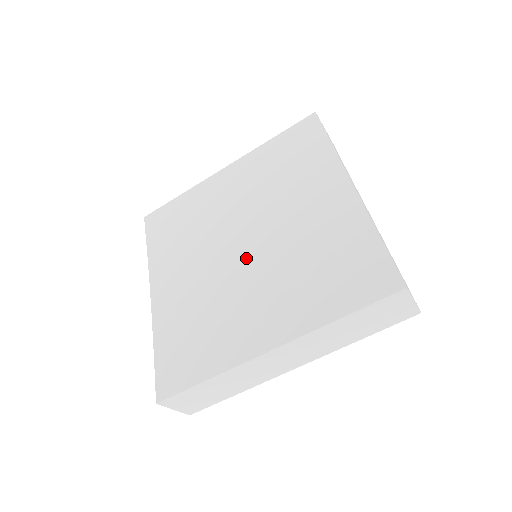
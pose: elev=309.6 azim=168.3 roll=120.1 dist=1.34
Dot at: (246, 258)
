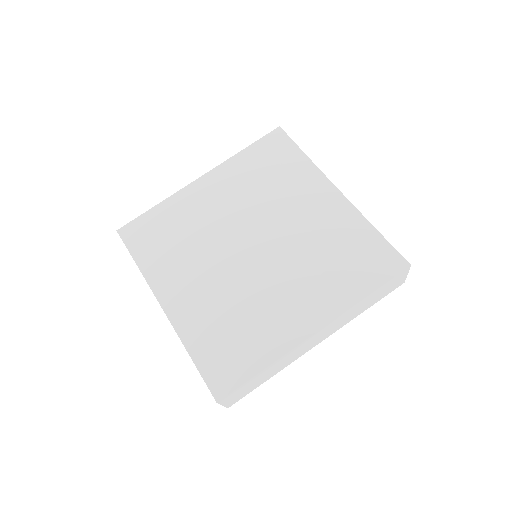
Dot at: (260, 259)
